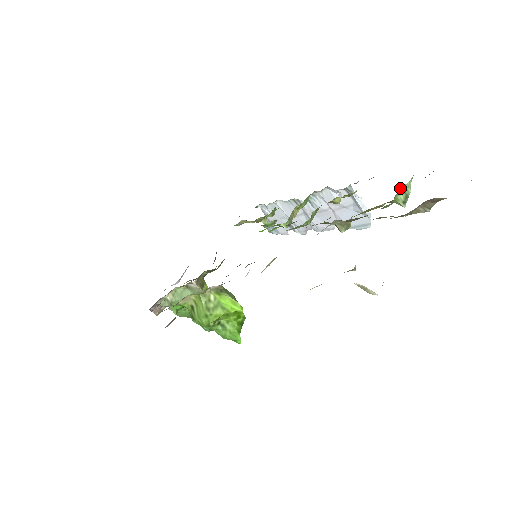
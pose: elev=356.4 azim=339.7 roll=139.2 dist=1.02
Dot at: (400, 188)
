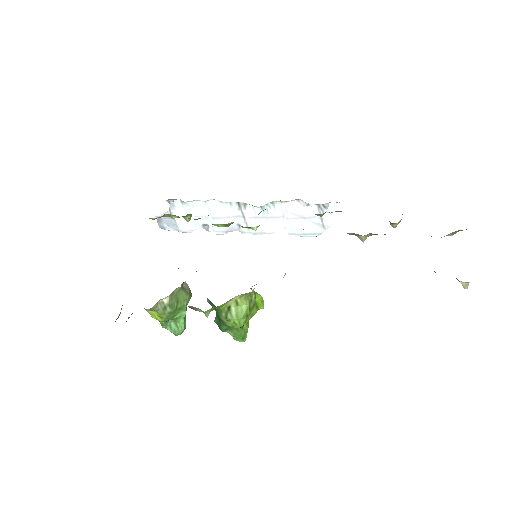
Dot at: occluded
